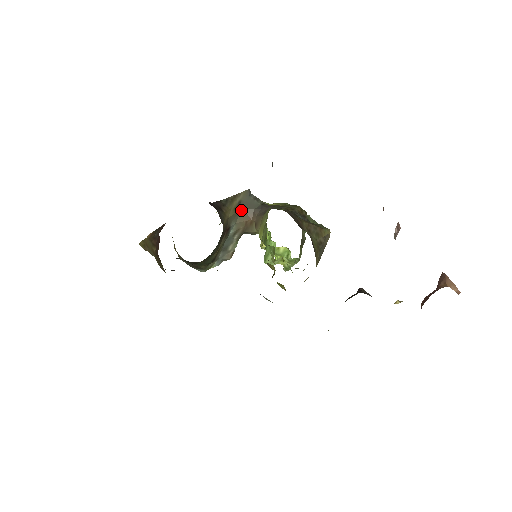
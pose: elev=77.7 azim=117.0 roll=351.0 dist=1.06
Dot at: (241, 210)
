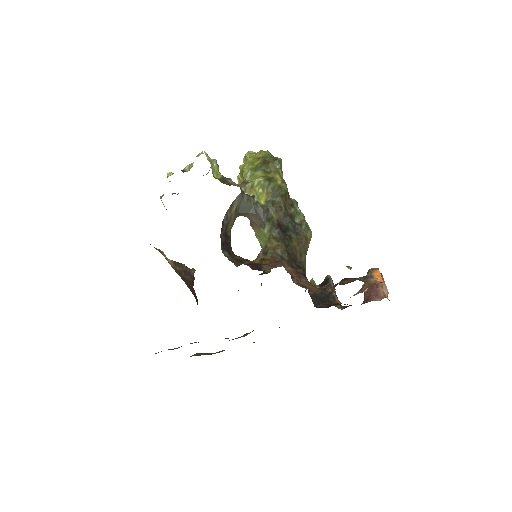
Dot at: (237, 214)
